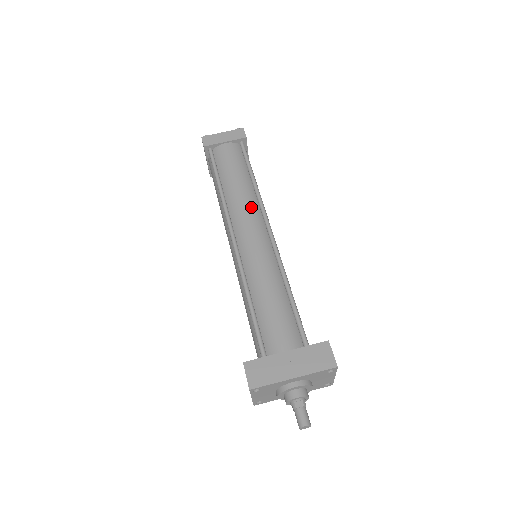
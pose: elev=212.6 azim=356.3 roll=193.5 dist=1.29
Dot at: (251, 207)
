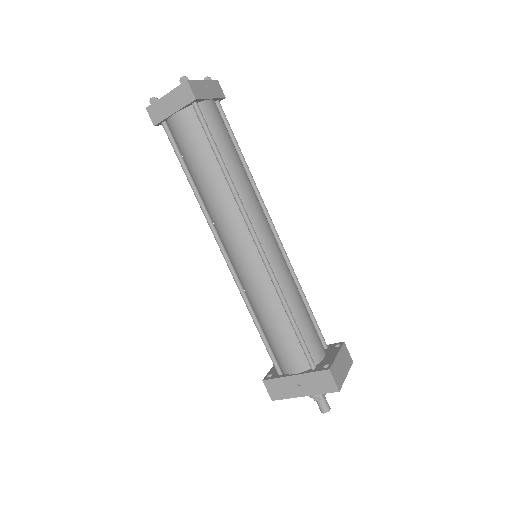
Dot at: (230, 216)
